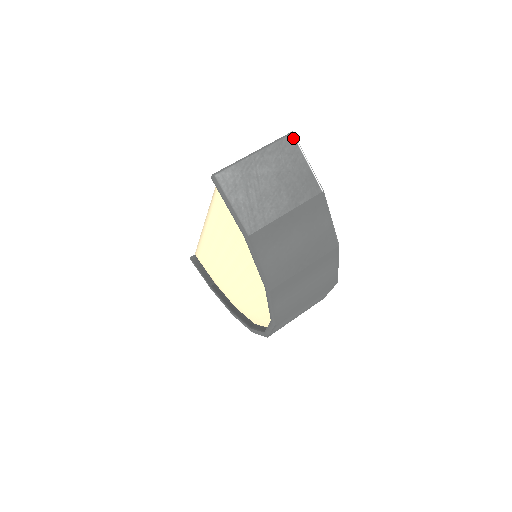
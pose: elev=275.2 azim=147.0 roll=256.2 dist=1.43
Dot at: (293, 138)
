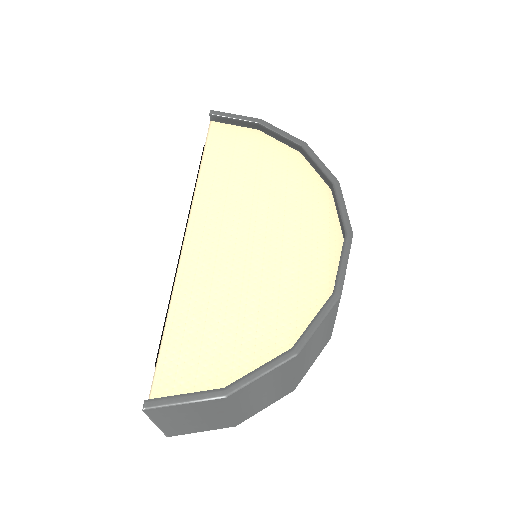
Dot at: occluded
